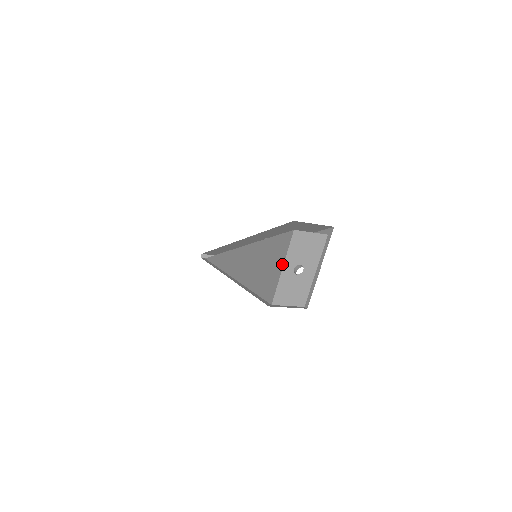
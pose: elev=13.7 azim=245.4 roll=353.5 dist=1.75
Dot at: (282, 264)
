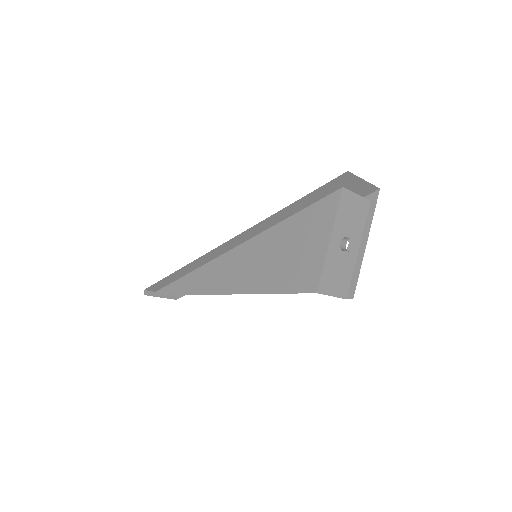
Dot at: (328, 234)
